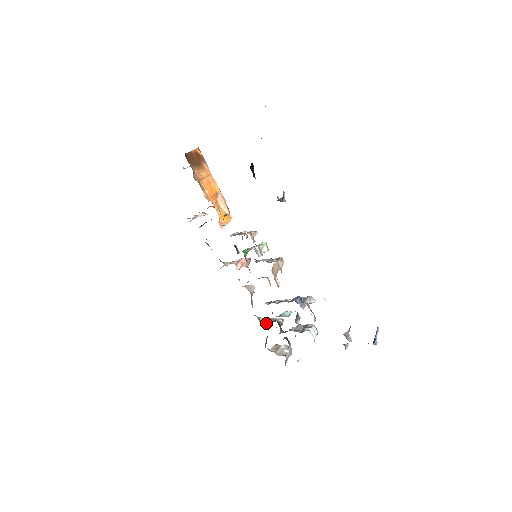
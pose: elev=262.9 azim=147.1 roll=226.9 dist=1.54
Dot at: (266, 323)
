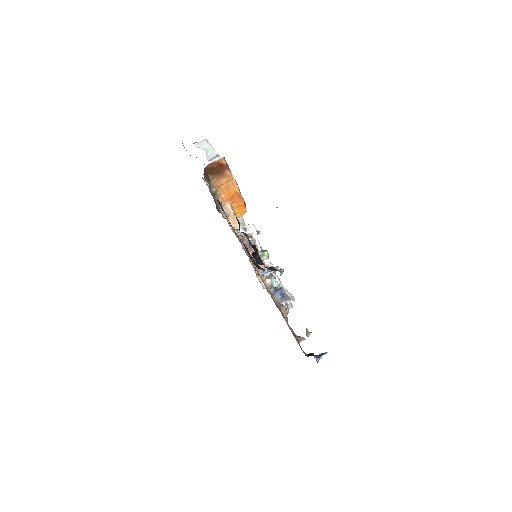
Dot at: occluded
